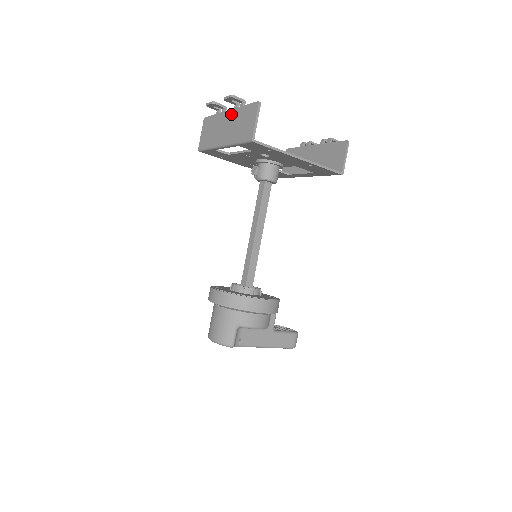
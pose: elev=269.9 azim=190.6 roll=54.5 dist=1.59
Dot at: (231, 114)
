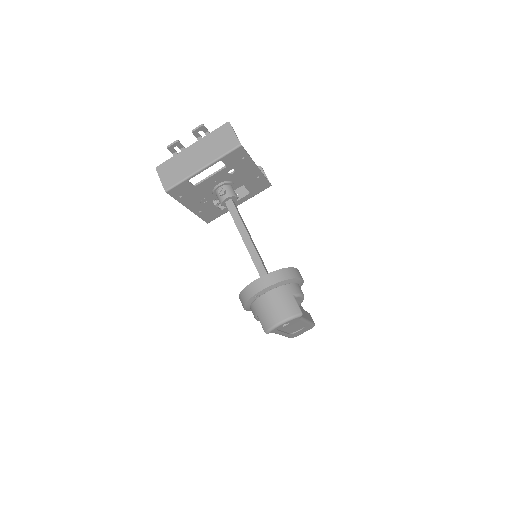
Dot at: (197, 145)
